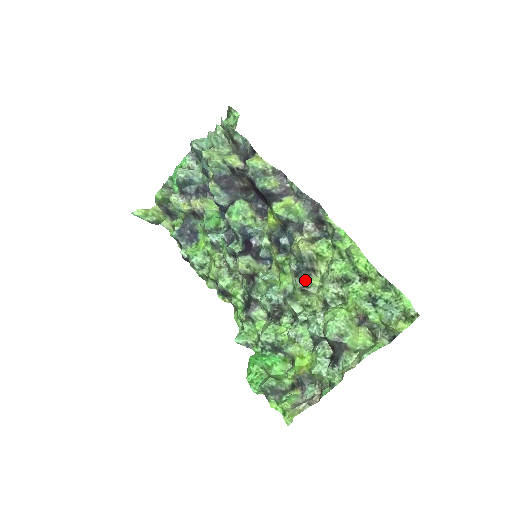
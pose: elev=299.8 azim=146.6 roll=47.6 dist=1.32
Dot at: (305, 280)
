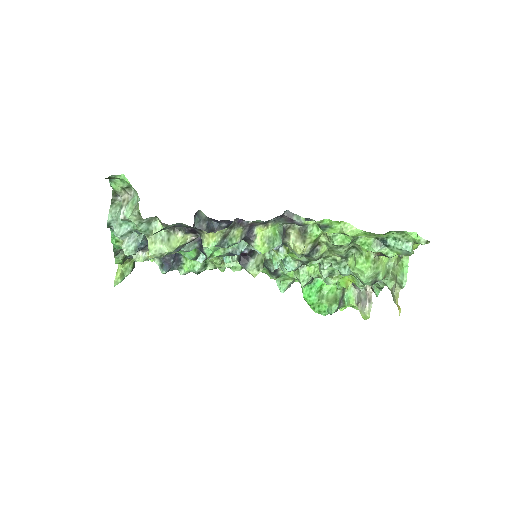
Dot at: (316, 257)
